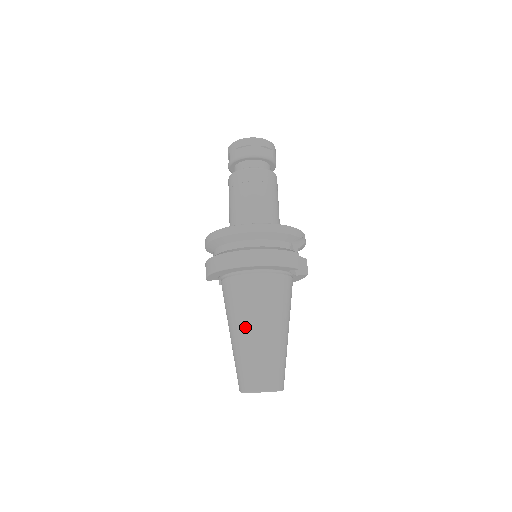
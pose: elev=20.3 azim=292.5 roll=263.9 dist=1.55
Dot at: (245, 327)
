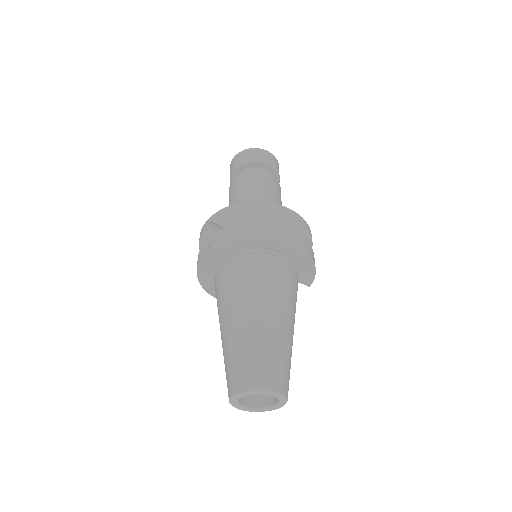
Dot at: (277, 312)
